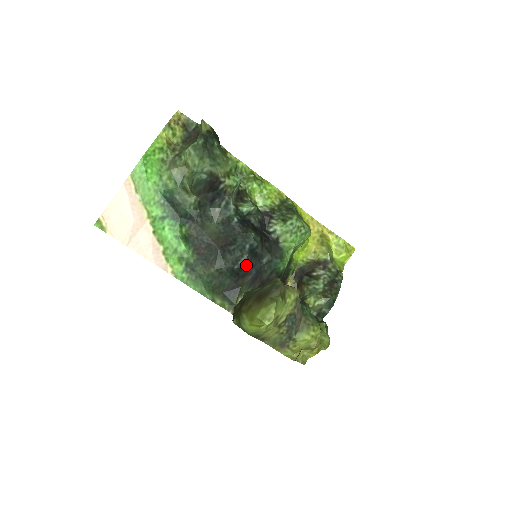
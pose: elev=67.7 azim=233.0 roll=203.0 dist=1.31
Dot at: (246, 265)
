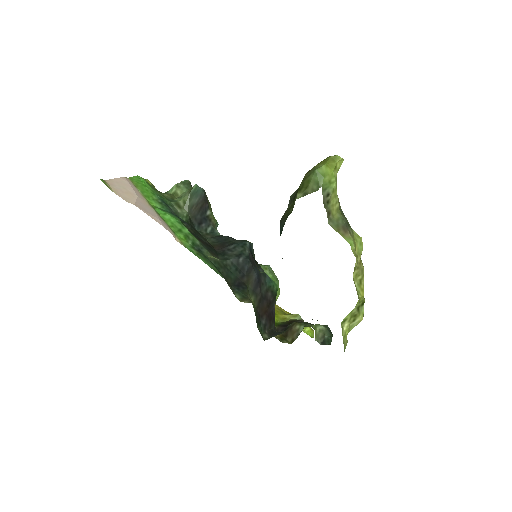
Dot at: (250, 259)
